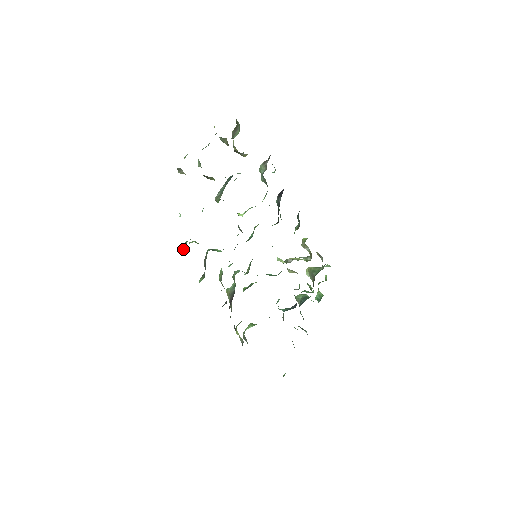
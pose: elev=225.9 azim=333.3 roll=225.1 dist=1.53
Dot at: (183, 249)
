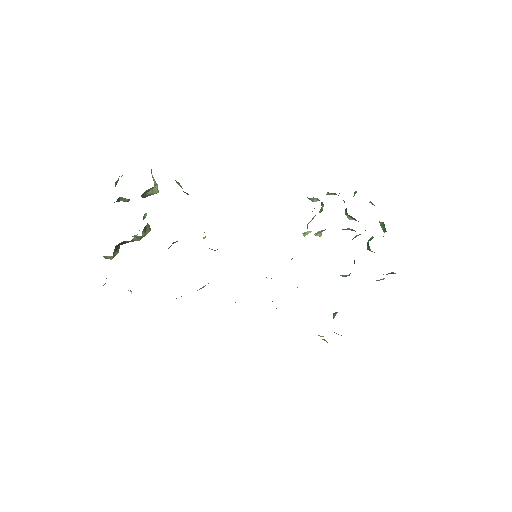
Dot at: occluded
